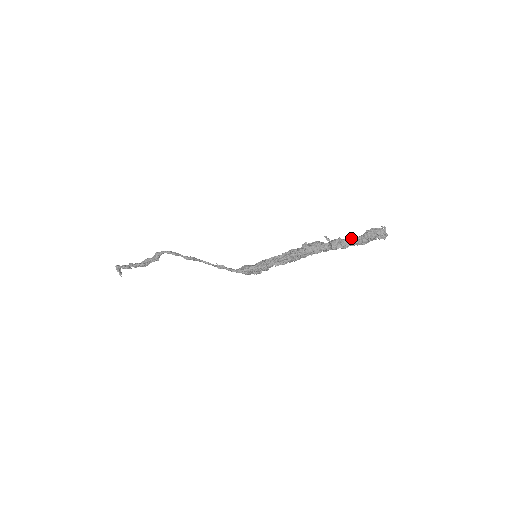
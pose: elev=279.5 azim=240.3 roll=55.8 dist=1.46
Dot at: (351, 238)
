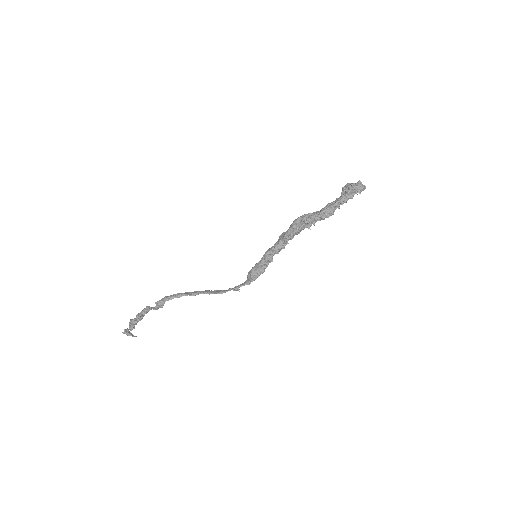
Dot at: (336, 204)
